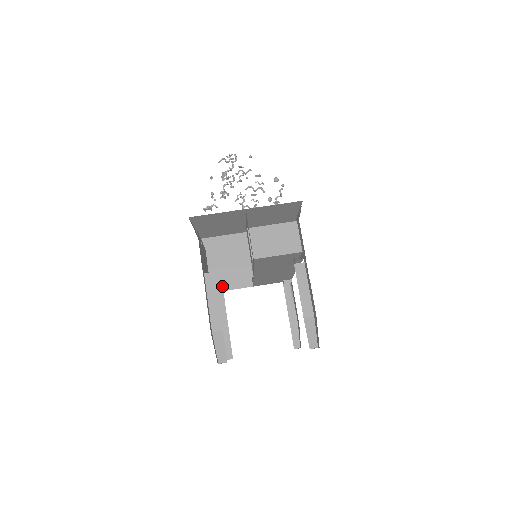
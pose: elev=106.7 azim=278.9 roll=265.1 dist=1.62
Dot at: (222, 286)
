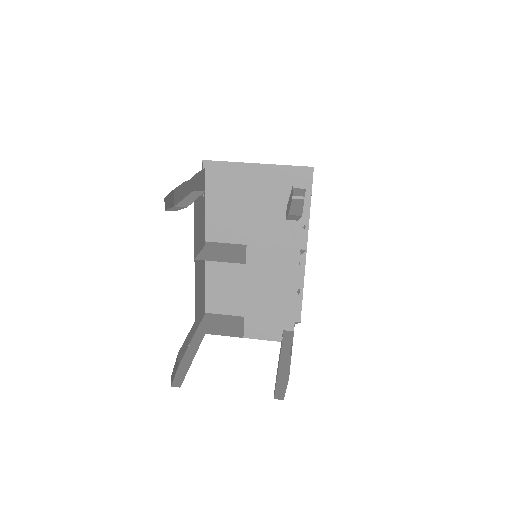
Dot at: (206, 330)
